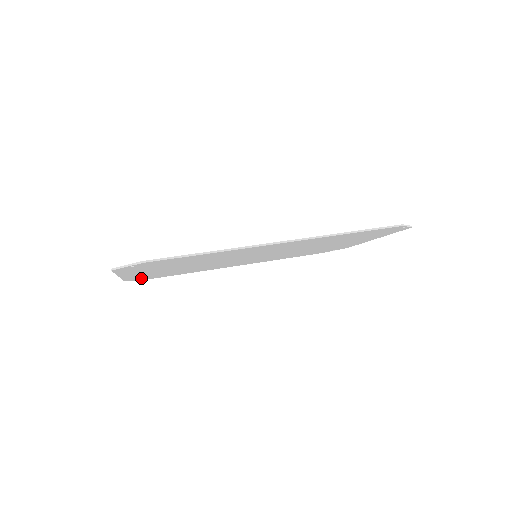
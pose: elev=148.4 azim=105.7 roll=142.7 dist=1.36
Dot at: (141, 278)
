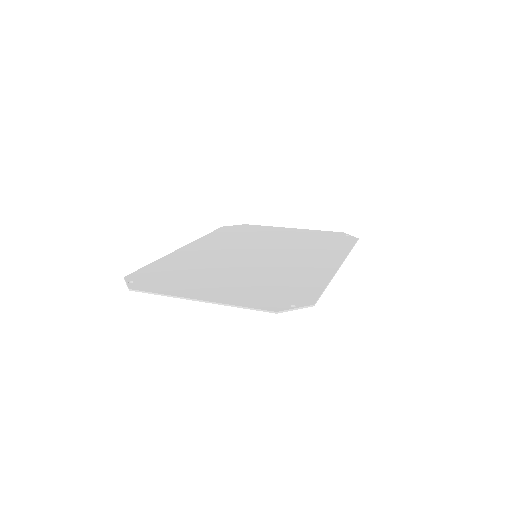
Dot at: (147, 284)
